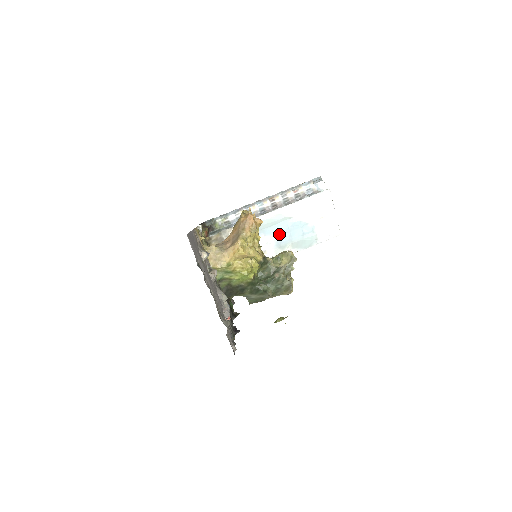
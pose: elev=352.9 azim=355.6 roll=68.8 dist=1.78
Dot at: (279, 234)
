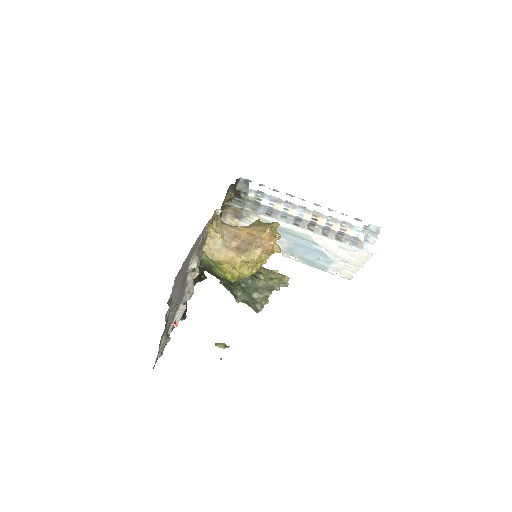
Dot at: (296, 244)
